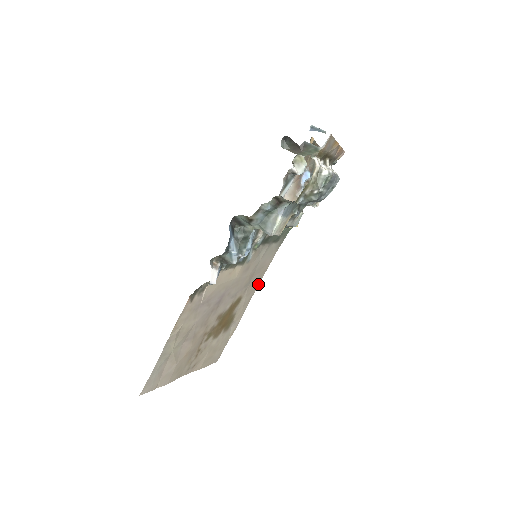
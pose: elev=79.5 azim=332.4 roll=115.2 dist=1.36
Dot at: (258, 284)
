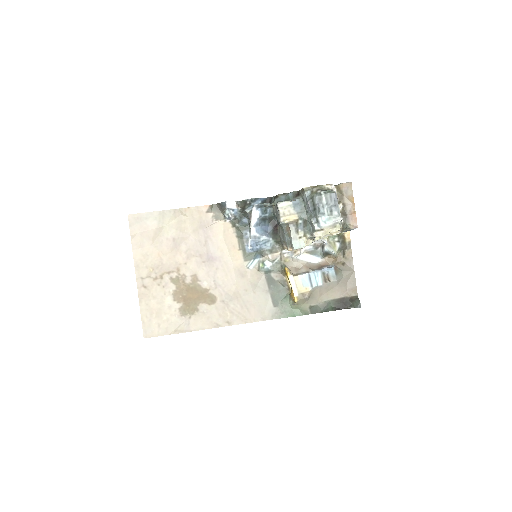
Dot at: (231, 325)
